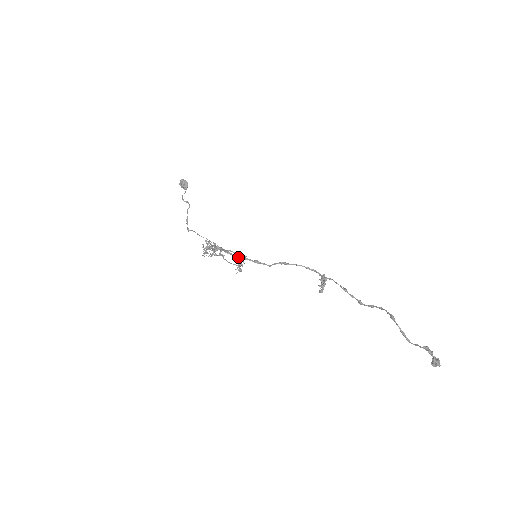
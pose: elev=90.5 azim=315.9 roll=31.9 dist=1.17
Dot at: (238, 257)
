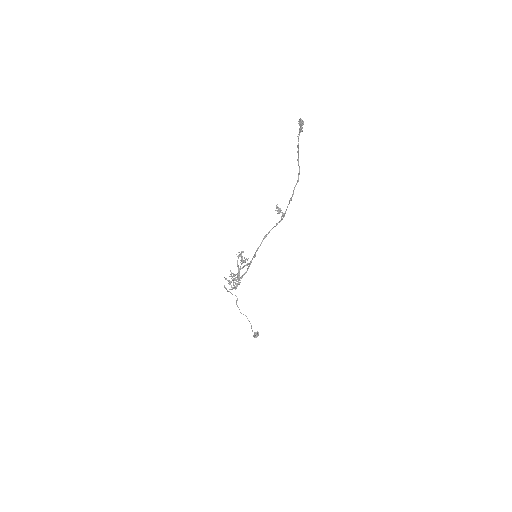
Dot at: occluded
